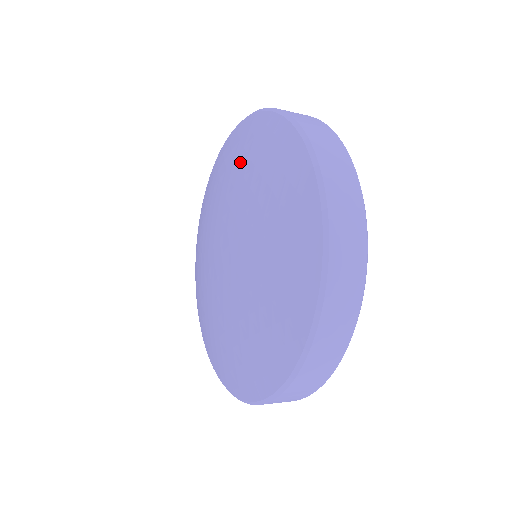
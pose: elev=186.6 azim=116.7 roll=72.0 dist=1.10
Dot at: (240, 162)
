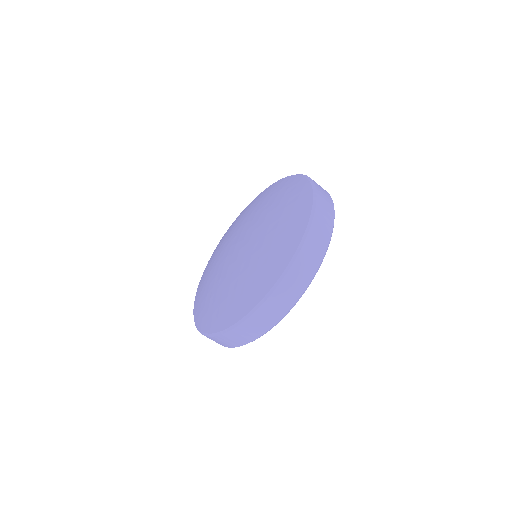
Dot at: (226, 234)
